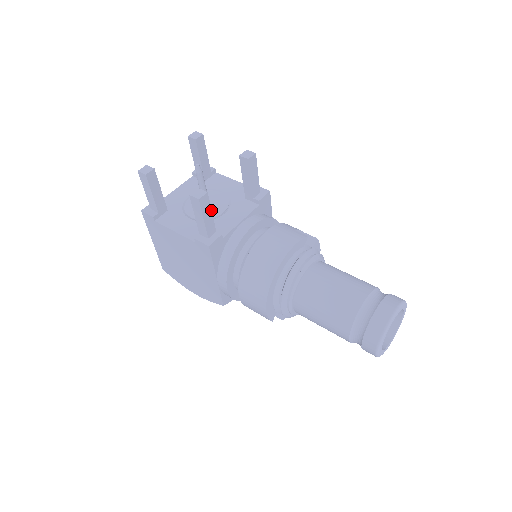
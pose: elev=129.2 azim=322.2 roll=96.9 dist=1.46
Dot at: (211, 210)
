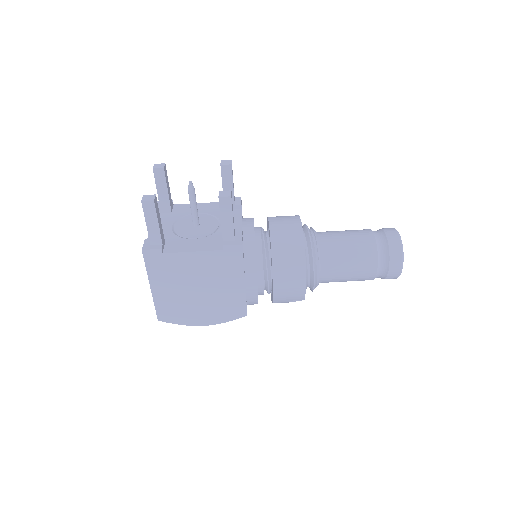
Dot at: occluded
